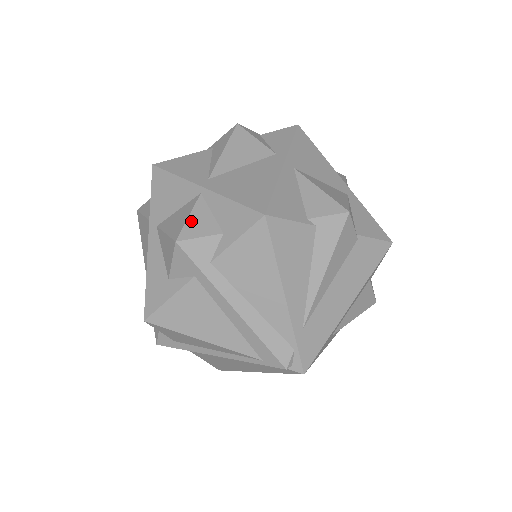
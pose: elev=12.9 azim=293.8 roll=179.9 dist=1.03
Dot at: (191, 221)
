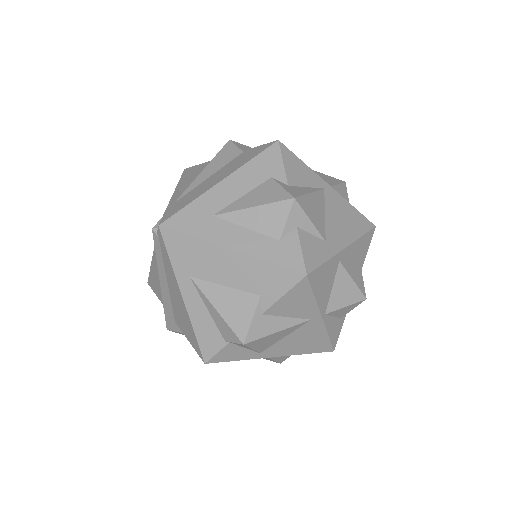
Dot at: occluded
